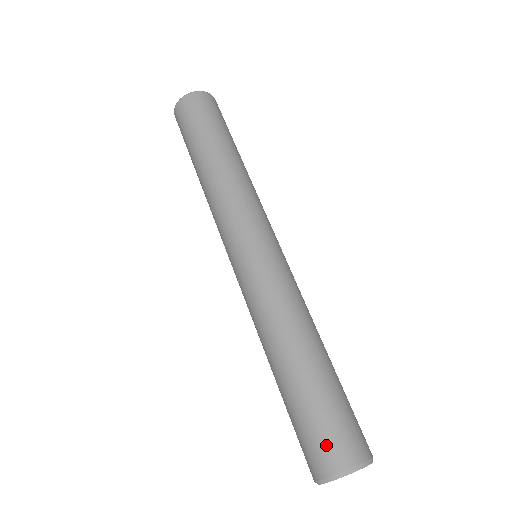
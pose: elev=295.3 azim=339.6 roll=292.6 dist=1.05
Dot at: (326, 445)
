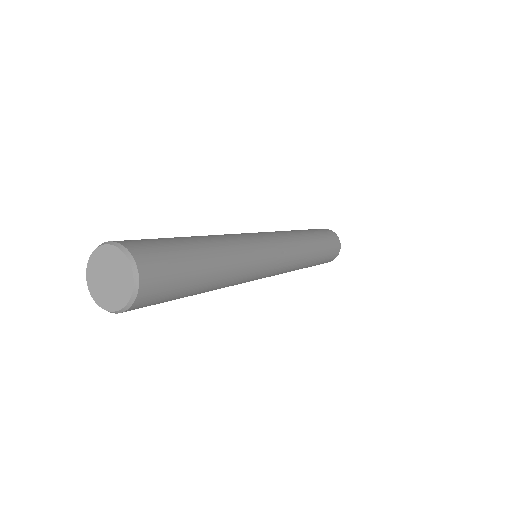
Dot at: occluded
